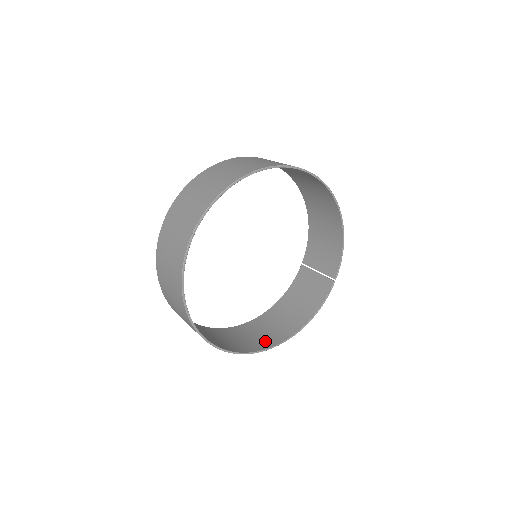
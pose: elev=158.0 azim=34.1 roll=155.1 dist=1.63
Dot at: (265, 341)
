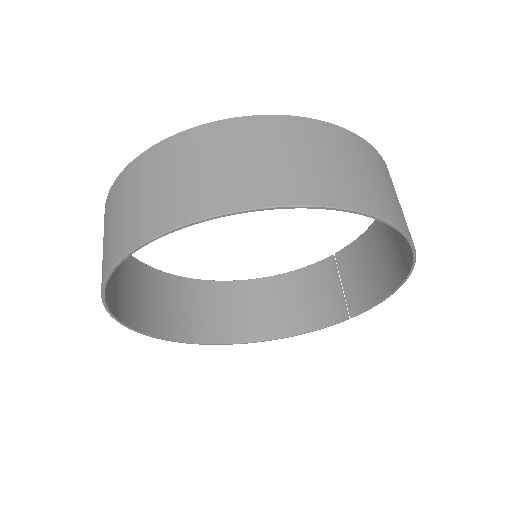
Dot at: (223, 329)
